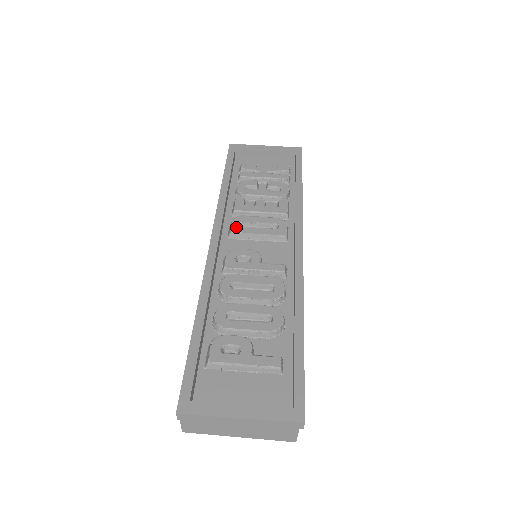
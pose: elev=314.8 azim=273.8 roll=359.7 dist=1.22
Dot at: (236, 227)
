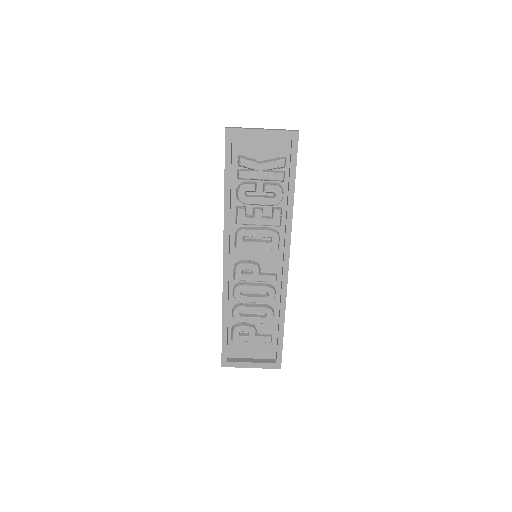
Dot at: (240, 243)
